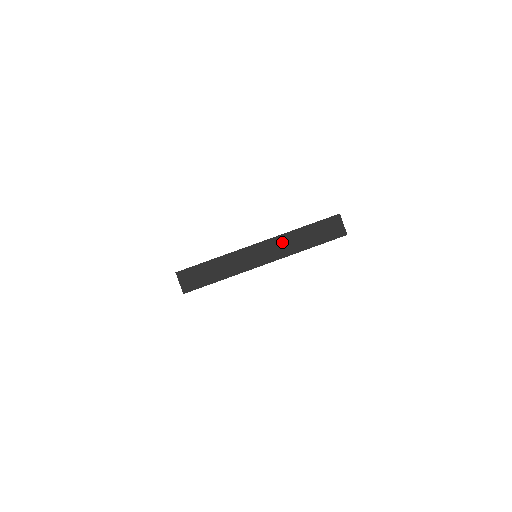
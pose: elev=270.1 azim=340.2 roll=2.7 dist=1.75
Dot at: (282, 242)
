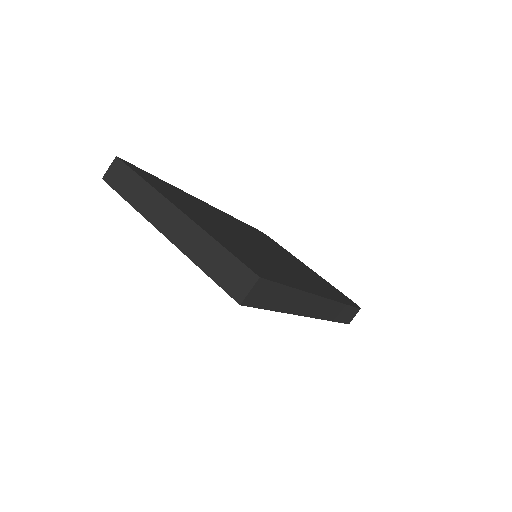
Dot at: (192, 233)
